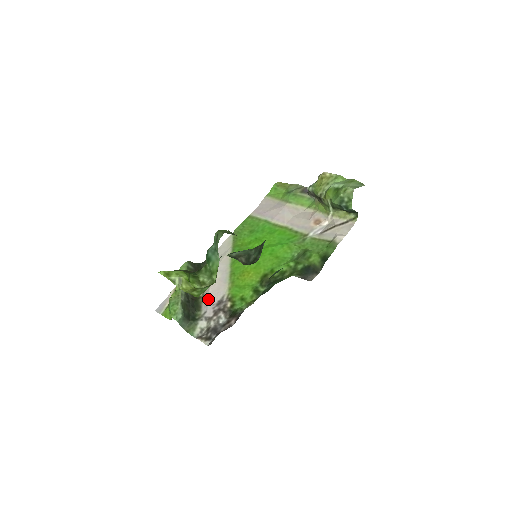
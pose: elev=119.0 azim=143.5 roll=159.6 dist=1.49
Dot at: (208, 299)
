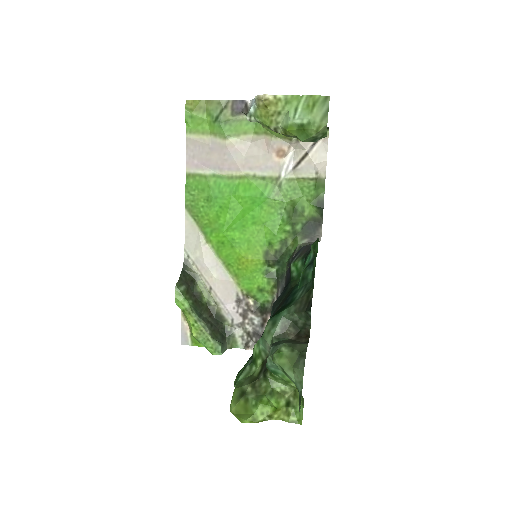
Dot at: (223, 305)
